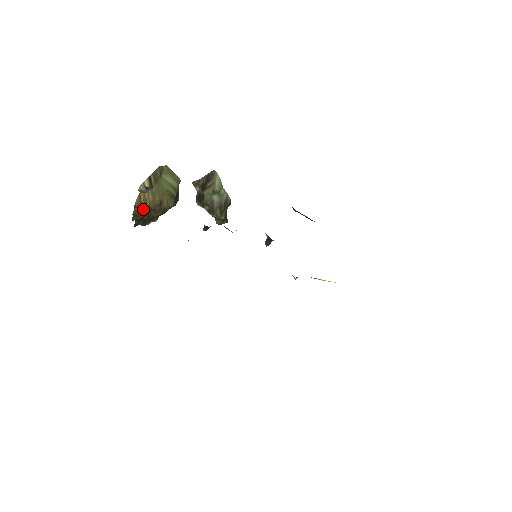
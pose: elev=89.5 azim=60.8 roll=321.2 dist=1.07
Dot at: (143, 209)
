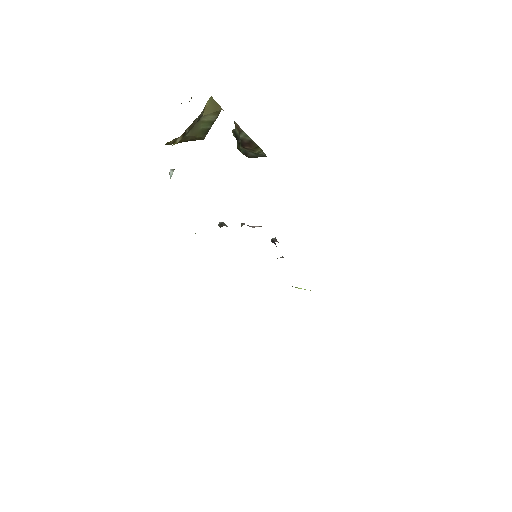
Dot at: occluded
